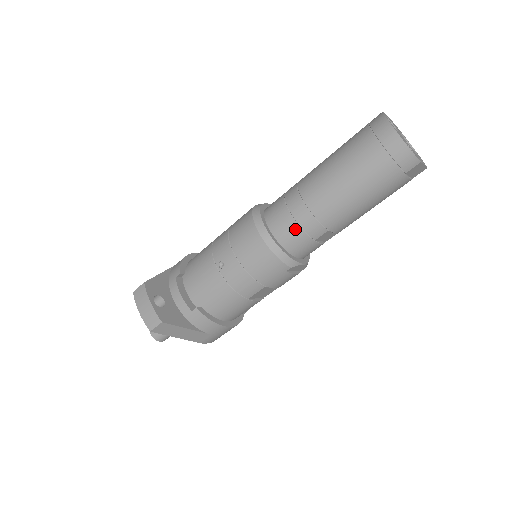
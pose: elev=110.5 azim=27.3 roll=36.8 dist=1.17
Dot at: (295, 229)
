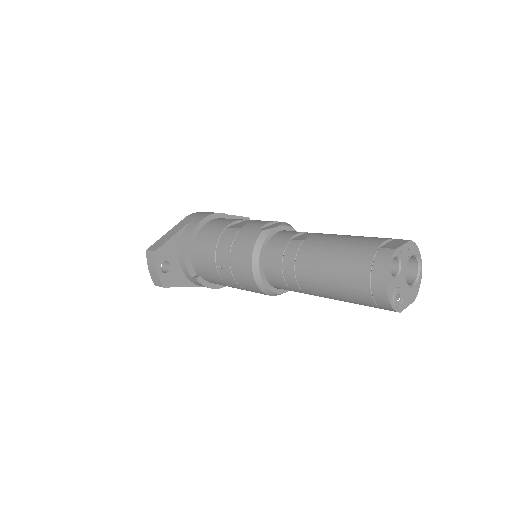
Dot at: (282, 283)
